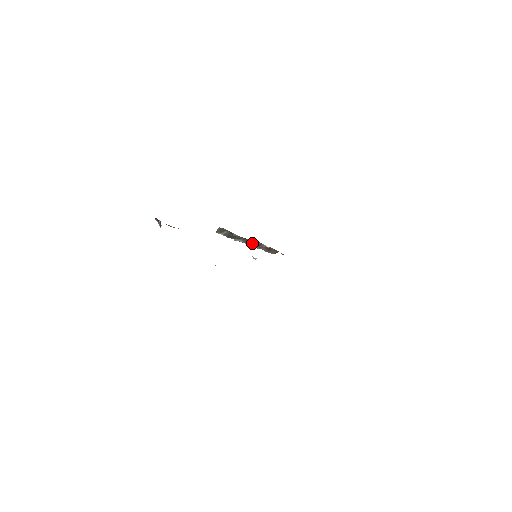
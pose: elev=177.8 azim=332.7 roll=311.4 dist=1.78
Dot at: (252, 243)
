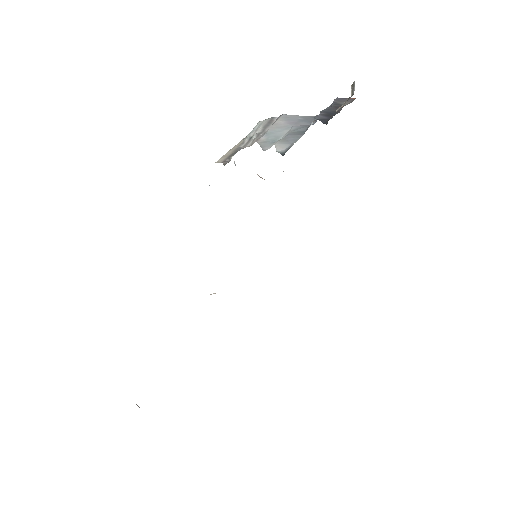
Dot at: occluded
